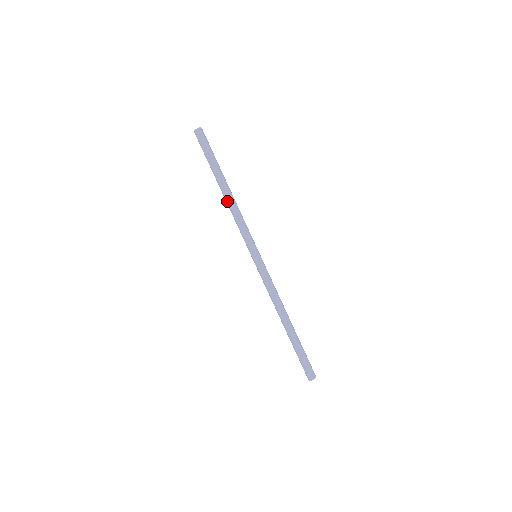
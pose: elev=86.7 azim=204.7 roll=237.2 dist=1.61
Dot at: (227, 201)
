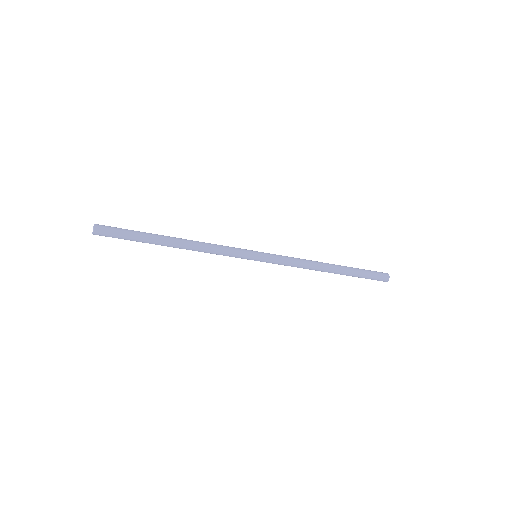
Dot at: occluded
